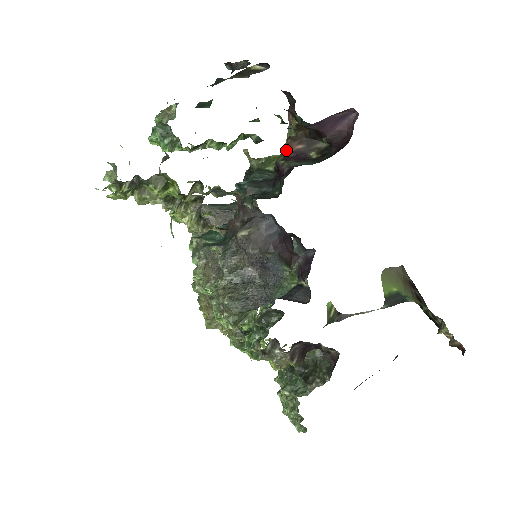
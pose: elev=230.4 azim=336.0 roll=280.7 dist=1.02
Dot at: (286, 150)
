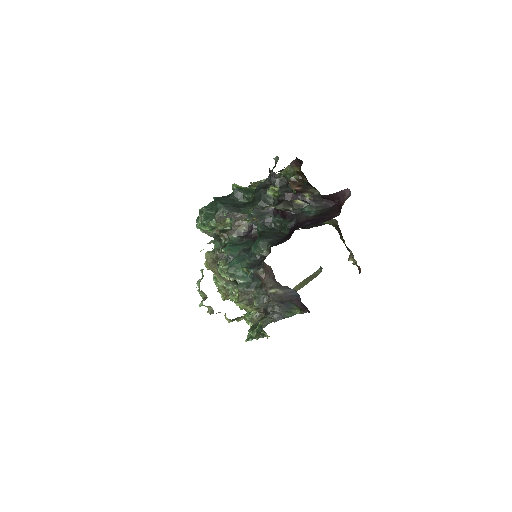
Dot at: occluded
